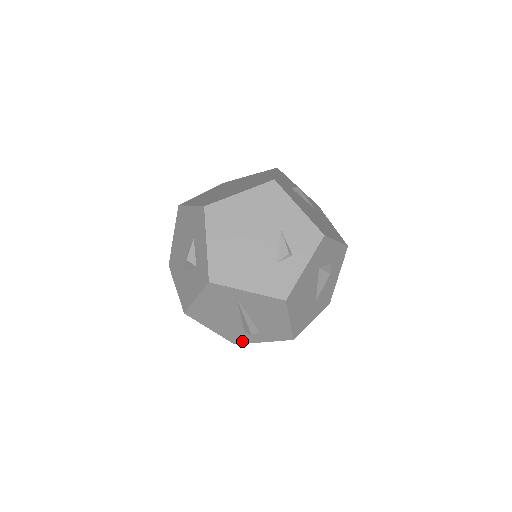
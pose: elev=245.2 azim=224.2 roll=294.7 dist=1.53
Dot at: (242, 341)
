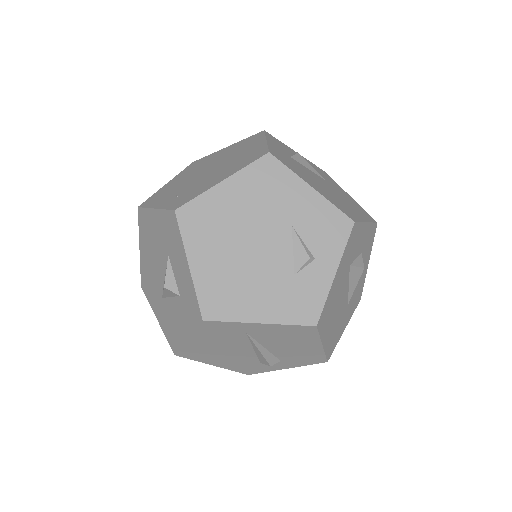
Dot at: (258, 371)
